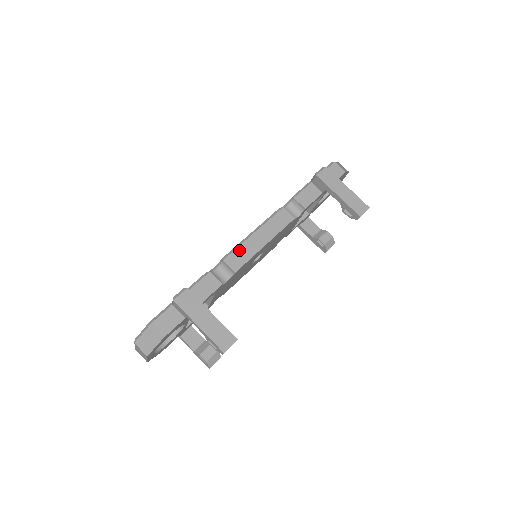
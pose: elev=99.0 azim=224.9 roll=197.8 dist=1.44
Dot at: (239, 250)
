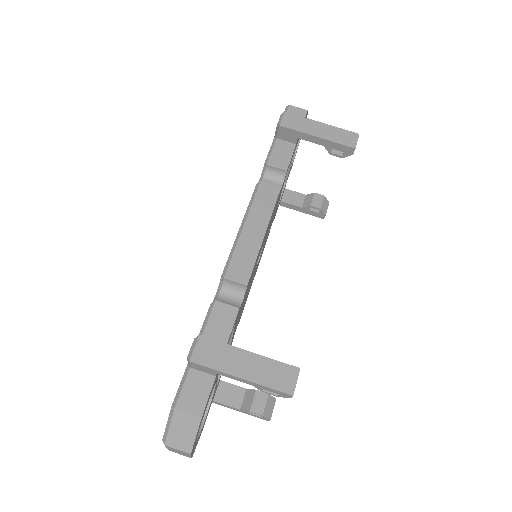
Dot at: (237, 256)
